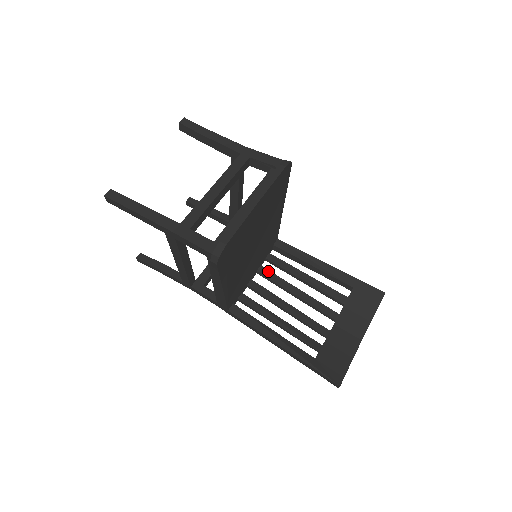
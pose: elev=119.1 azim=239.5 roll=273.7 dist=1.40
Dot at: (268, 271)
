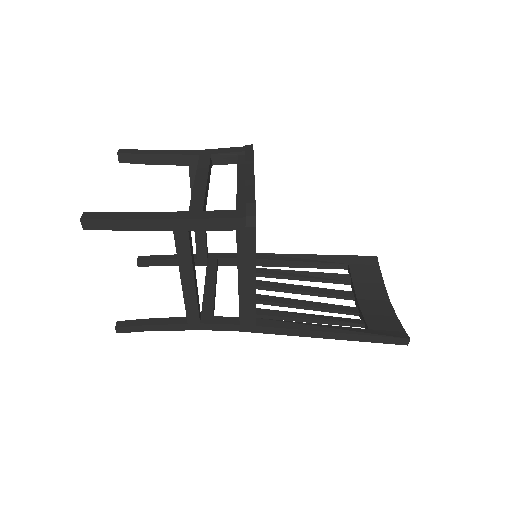
Dot at: (265, 282)
